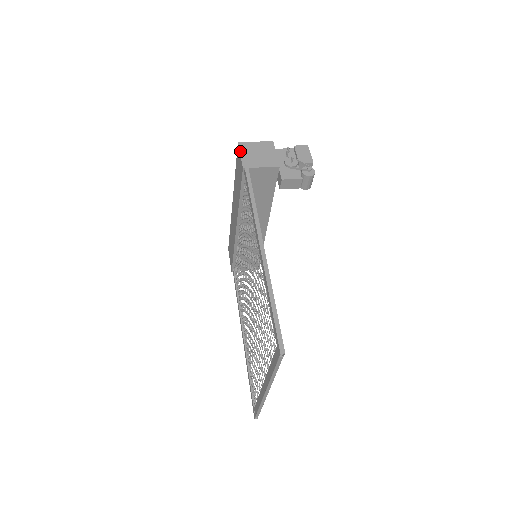
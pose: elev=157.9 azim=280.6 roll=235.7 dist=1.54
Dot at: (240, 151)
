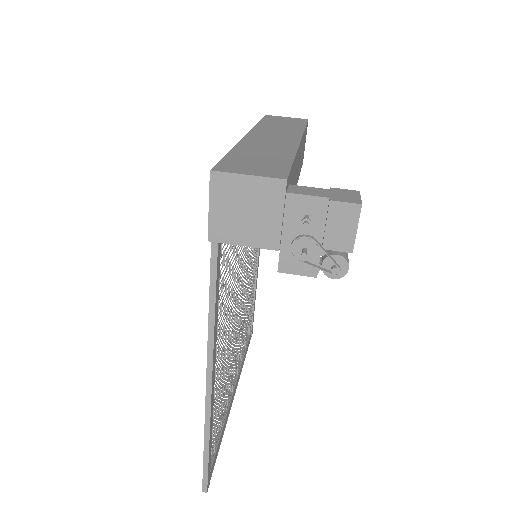
Dot at: (209, 197)
